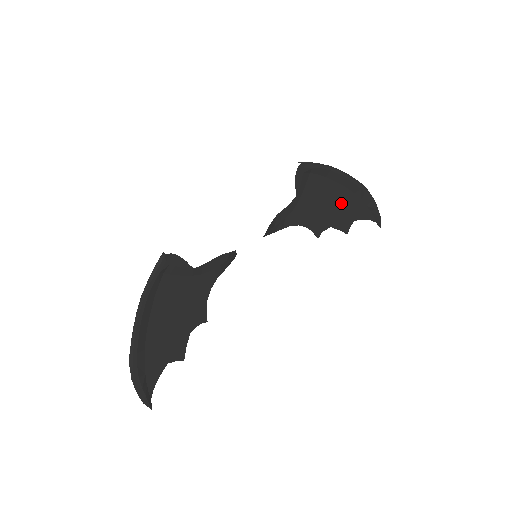
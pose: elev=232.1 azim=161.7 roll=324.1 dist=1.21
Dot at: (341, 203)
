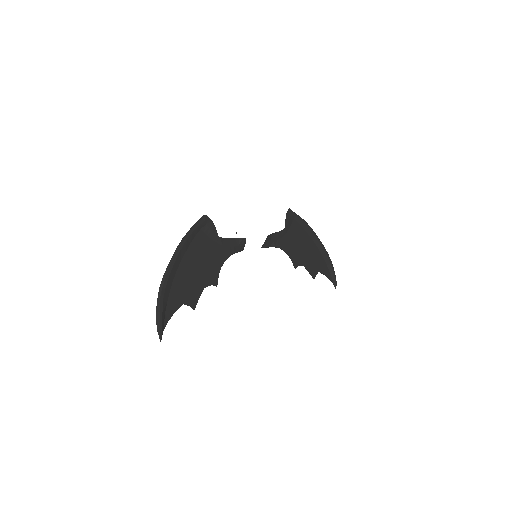
Dot at: (311, 253)
